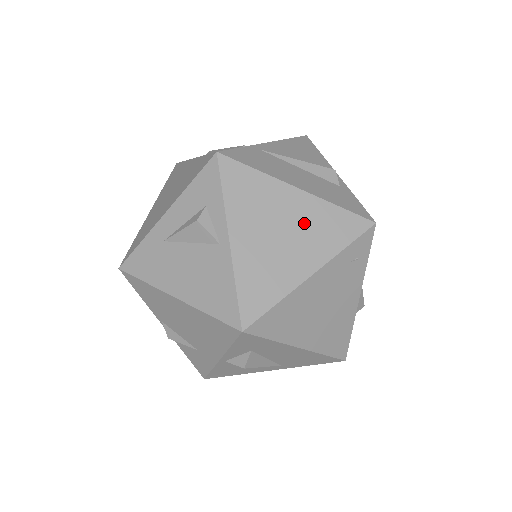
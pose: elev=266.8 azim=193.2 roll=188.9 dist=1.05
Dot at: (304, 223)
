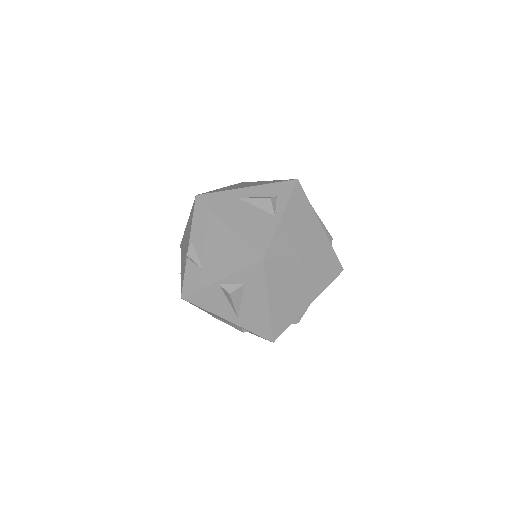
Dot at: (315, 241)
